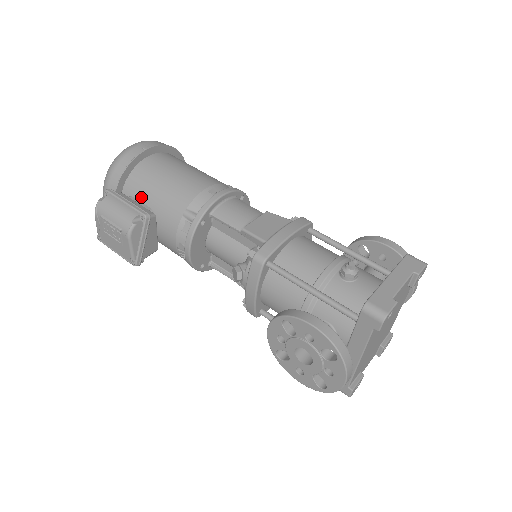
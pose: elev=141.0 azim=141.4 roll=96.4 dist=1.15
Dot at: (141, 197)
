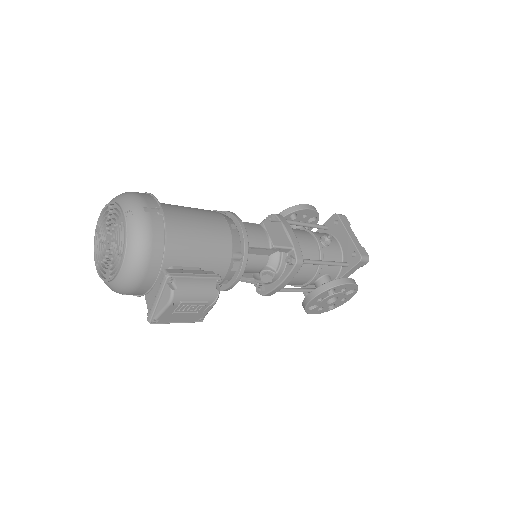
Dot at: (185, 262)
